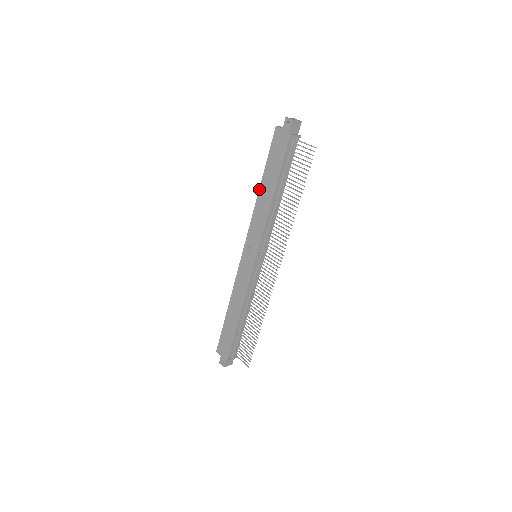
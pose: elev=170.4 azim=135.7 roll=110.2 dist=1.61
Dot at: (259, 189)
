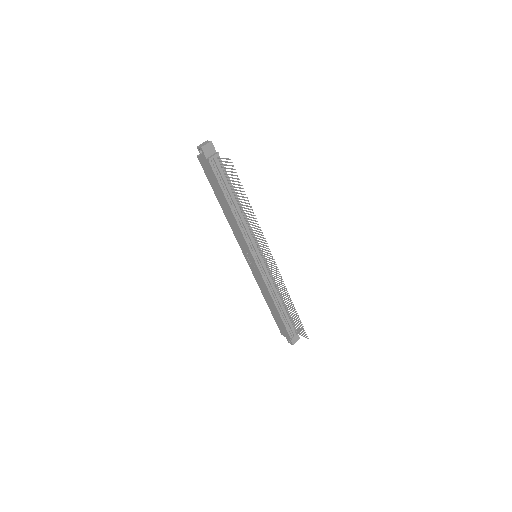
Dot at: occluded
